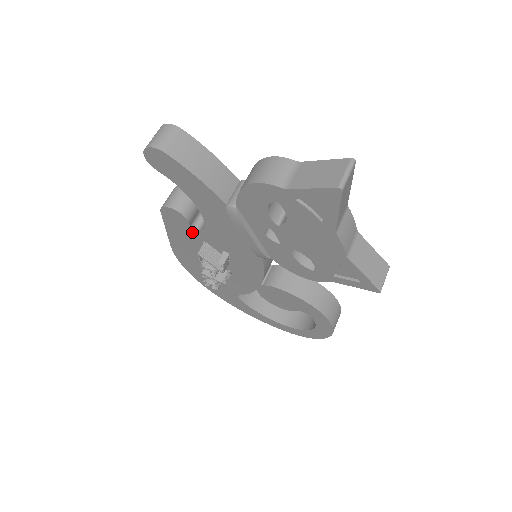
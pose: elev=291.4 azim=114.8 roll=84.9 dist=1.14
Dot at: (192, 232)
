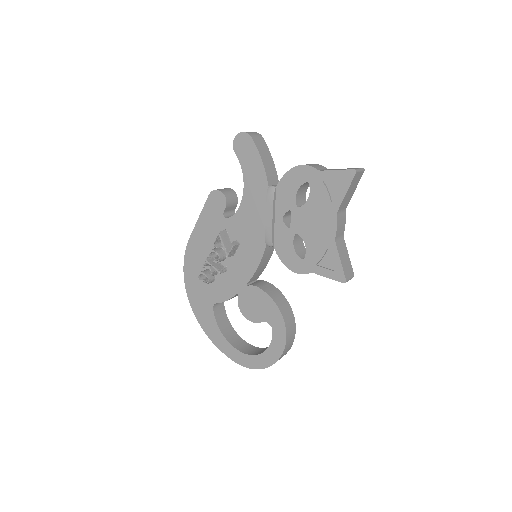
Dot at: (222, 218)
